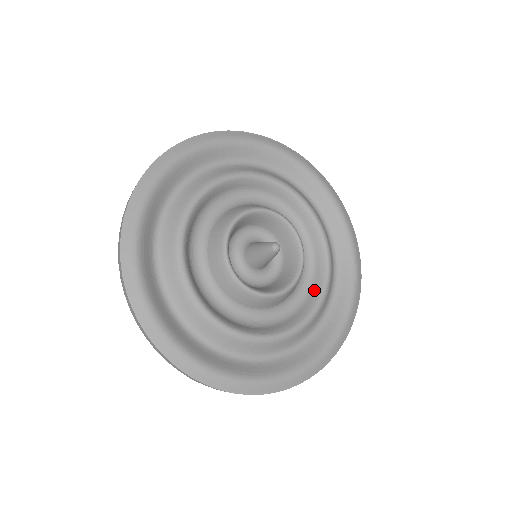
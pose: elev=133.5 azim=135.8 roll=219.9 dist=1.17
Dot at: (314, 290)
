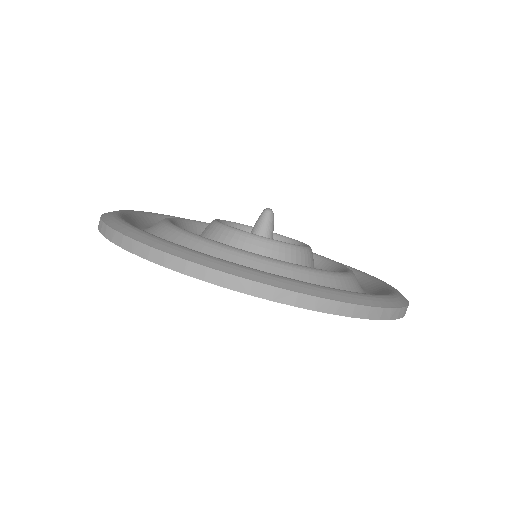
Dot at: occluded
